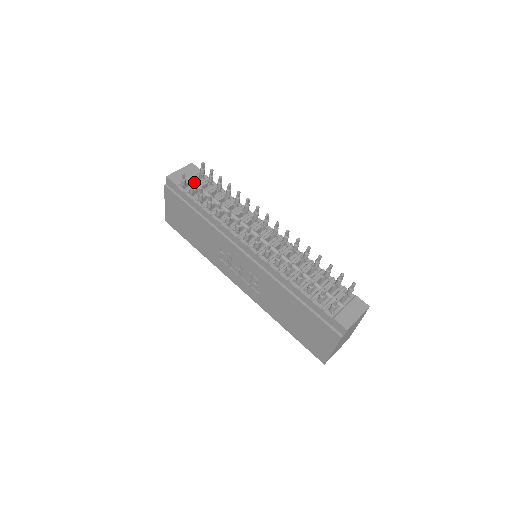
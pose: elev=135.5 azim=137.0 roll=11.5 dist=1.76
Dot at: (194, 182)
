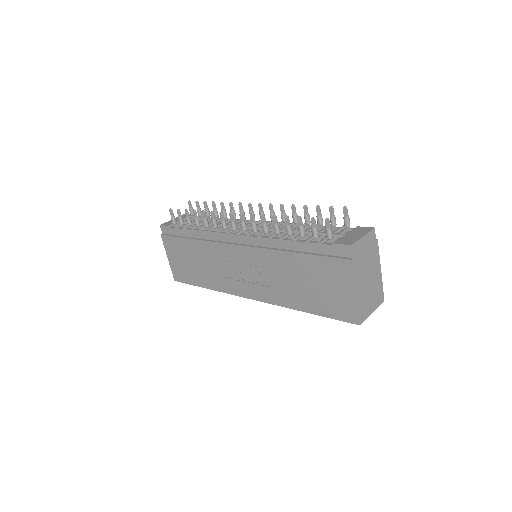
Dot at: (185, 221)
